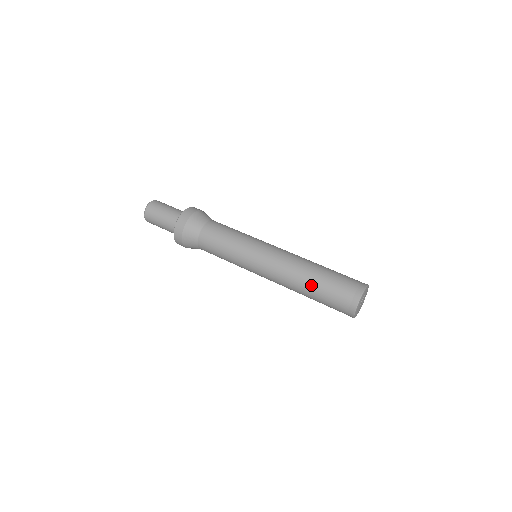
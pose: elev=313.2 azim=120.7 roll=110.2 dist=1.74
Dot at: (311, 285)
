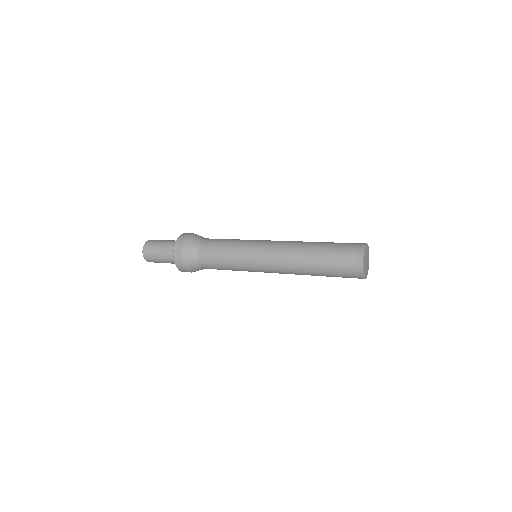
Dot at: (316, 245)
